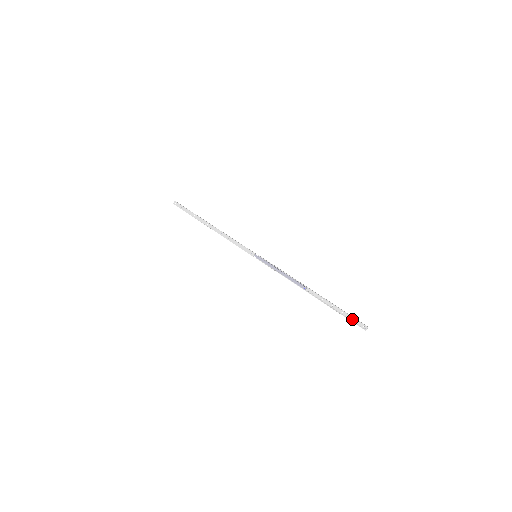
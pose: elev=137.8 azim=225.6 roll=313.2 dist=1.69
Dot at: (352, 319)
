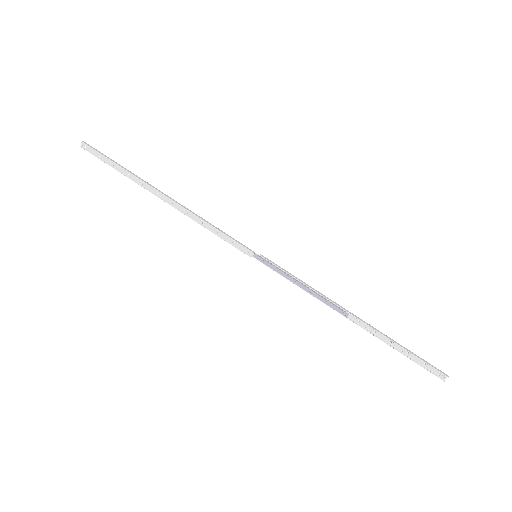
Dot at: (423, 363)
